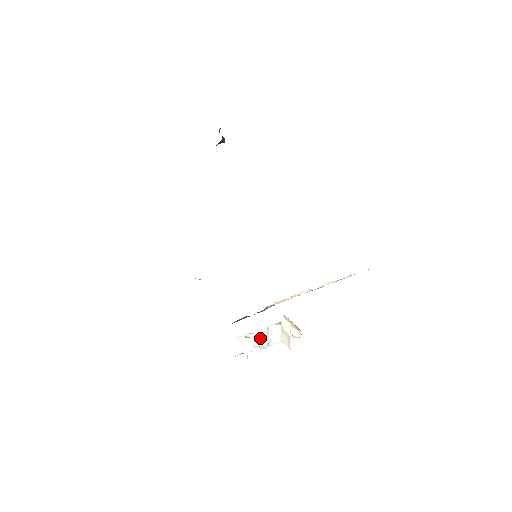
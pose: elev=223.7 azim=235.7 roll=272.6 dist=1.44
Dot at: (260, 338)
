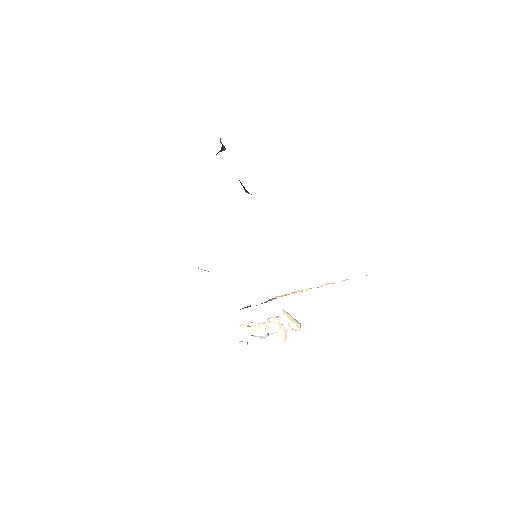
Dot at: (262, 327)
